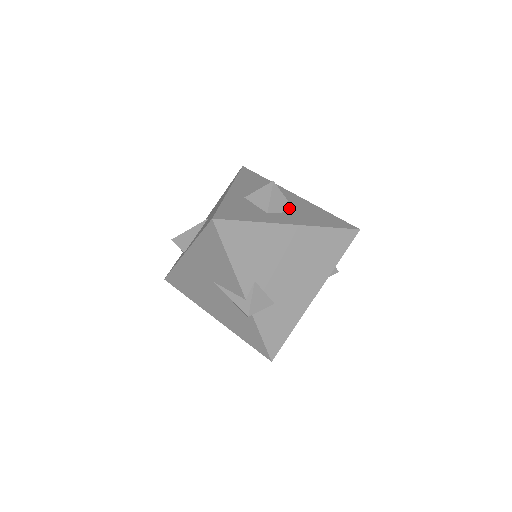
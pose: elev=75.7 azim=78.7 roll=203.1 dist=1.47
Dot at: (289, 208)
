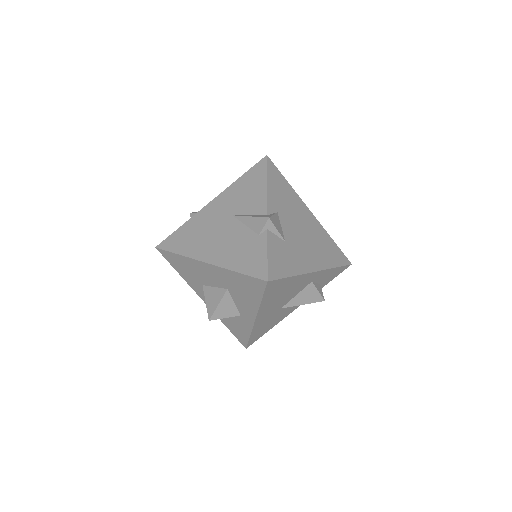
Dot at: occluded
